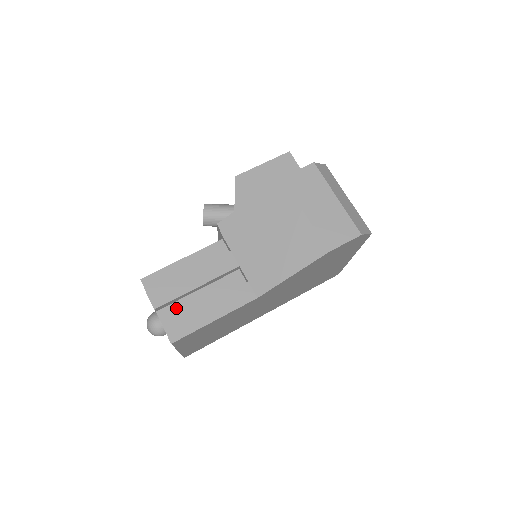
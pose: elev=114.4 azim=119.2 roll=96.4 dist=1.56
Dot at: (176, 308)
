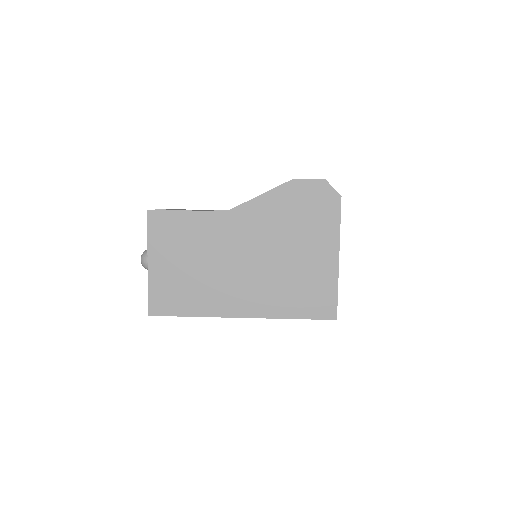
Dot at: occluded
